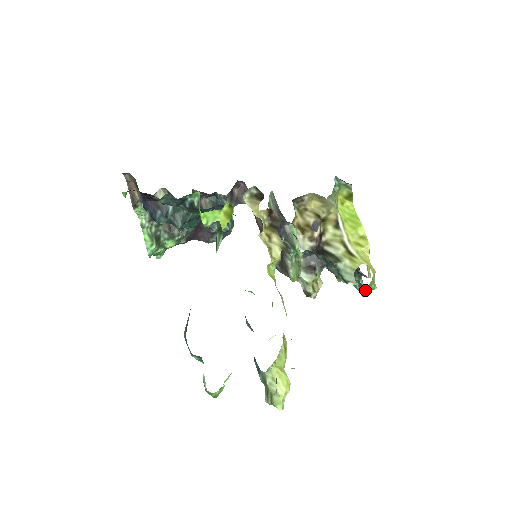
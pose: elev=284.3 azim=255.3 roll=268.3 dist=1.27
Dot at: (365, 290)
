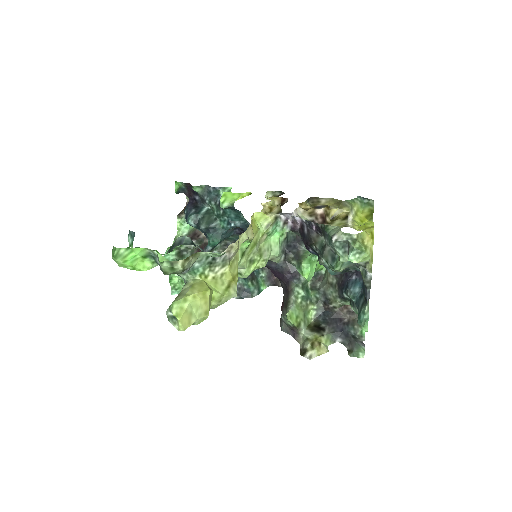
Dot at: (353, 254)
